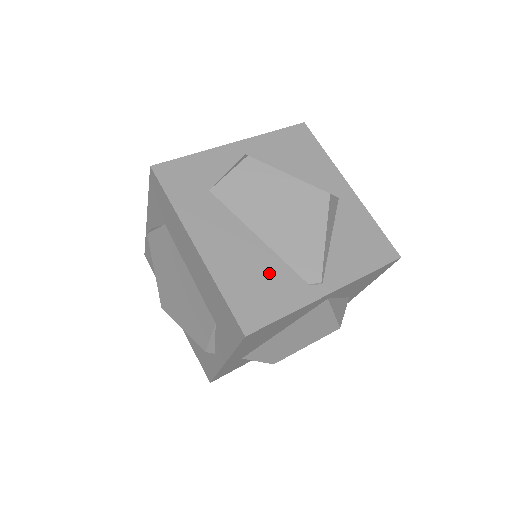
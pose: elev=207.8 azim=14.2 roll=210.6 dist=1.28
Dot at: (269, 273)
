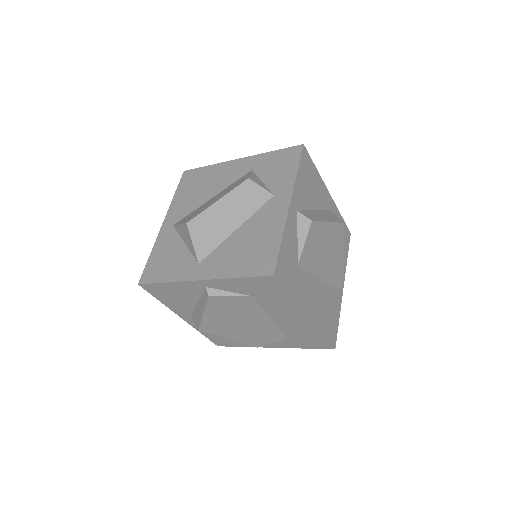
Dot at: (329, 300)
